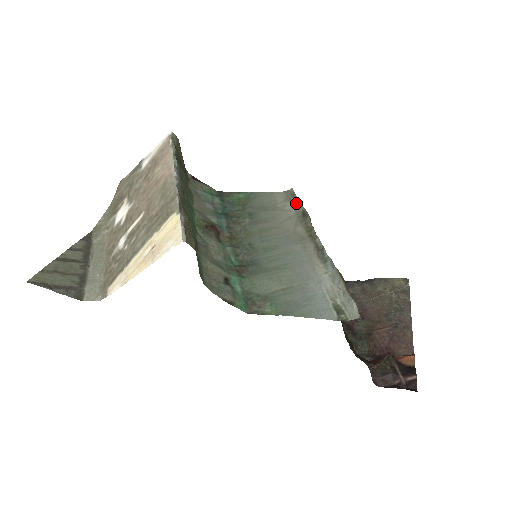
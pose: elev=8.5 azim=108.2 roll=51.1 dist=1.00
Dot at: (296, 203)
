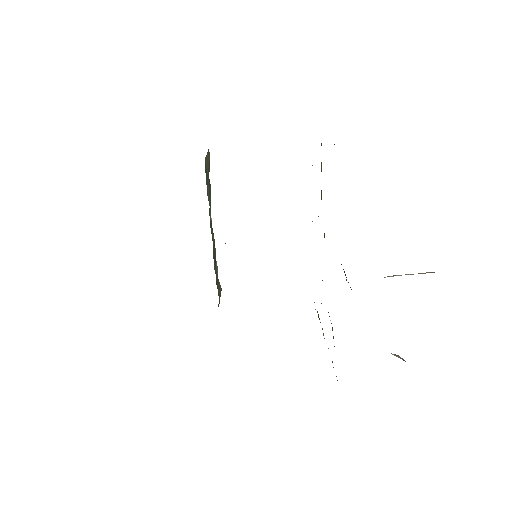
Dot at: occluded
